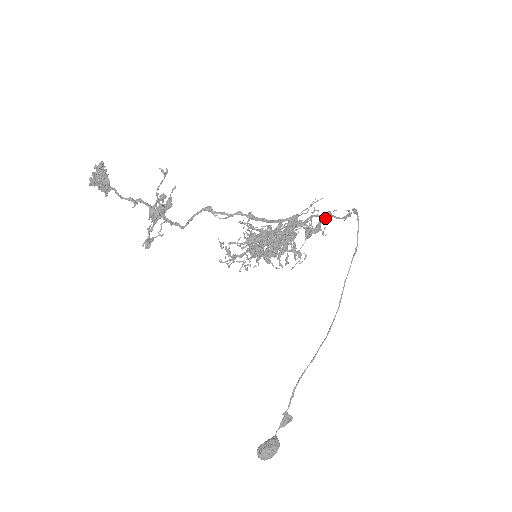
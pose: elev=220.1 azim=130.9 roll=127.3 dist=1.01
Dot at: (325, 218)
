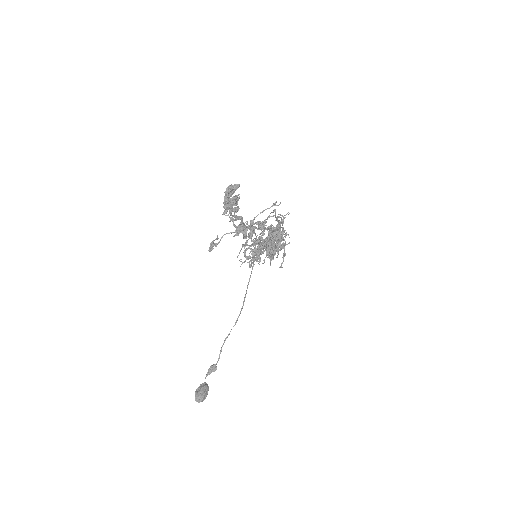
Dot at: occluded
